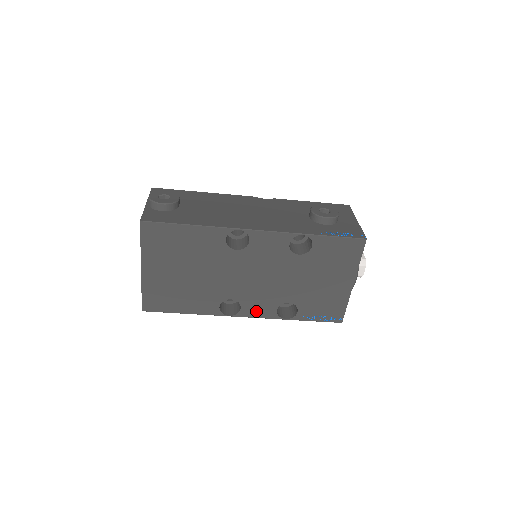
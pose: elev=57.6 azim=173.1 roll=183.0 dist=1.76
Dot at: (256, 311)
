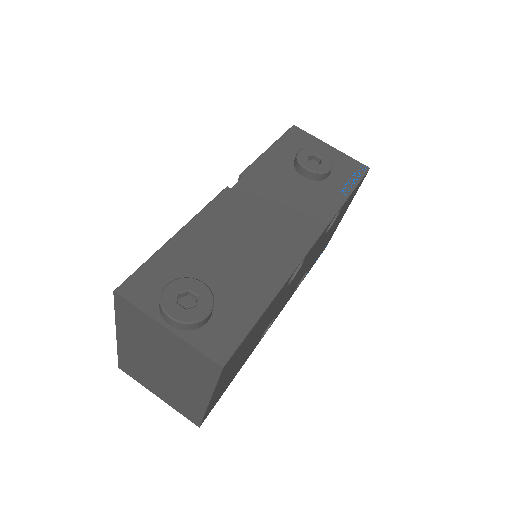
Dot at: (282, 308)
